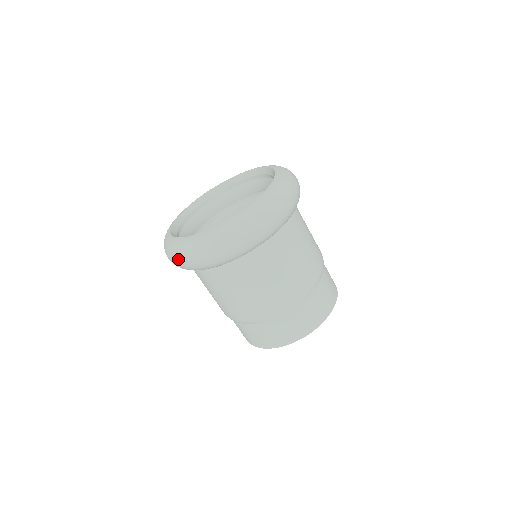
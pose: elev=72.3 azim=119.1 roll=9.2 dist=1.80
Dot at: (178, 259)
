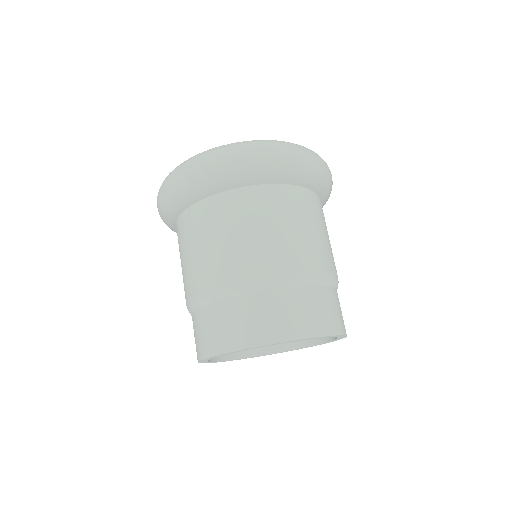
Dot at: (167, 180)
